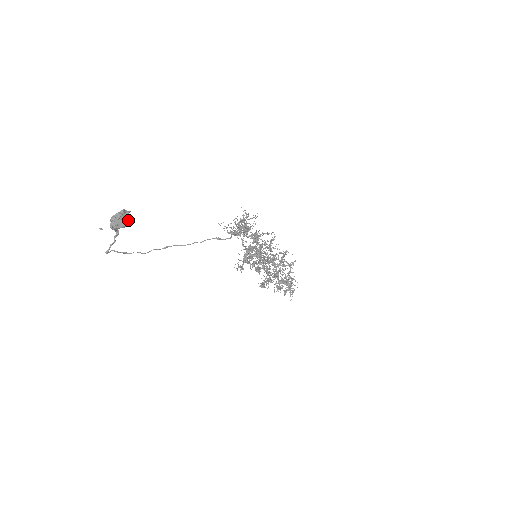
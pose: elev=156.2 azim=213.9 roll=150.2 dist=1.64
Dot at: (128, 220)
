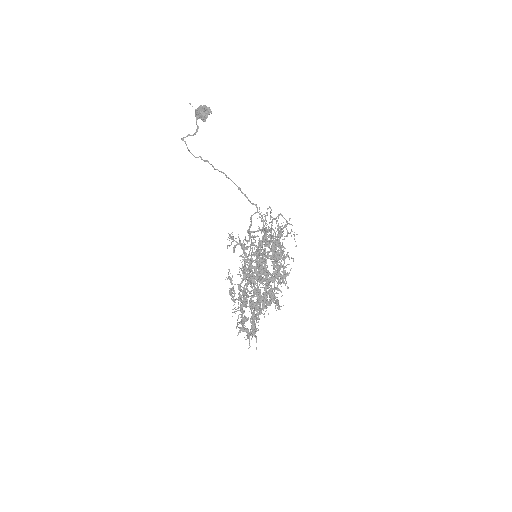
Dot at: (205, 113)
